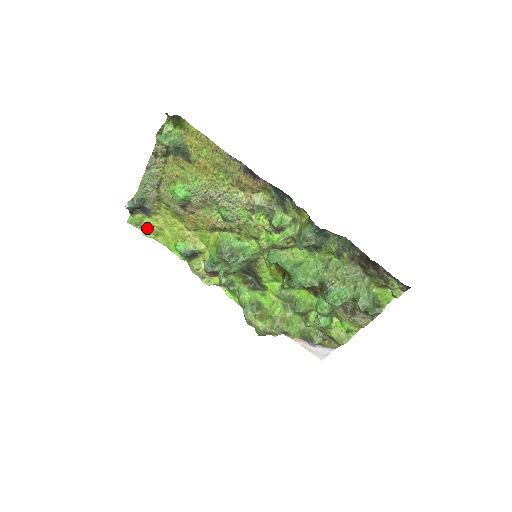
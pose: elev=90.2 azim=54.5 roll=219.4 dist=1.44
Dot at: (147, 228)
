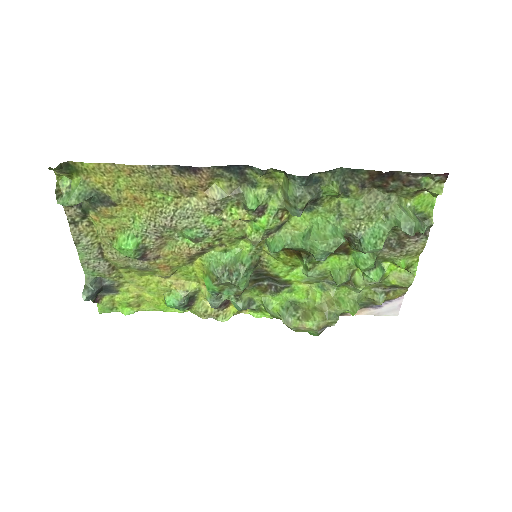
Dot at: (124, 305)
